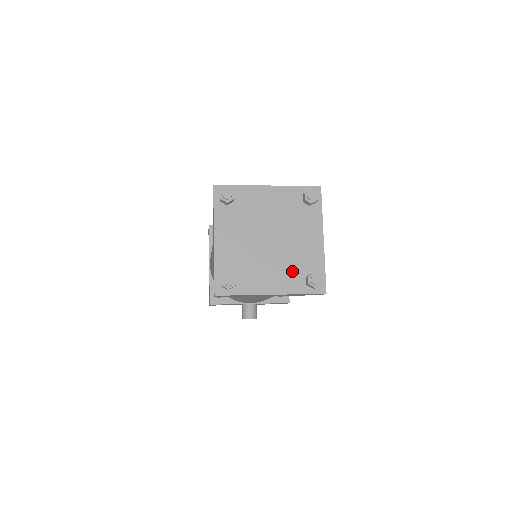
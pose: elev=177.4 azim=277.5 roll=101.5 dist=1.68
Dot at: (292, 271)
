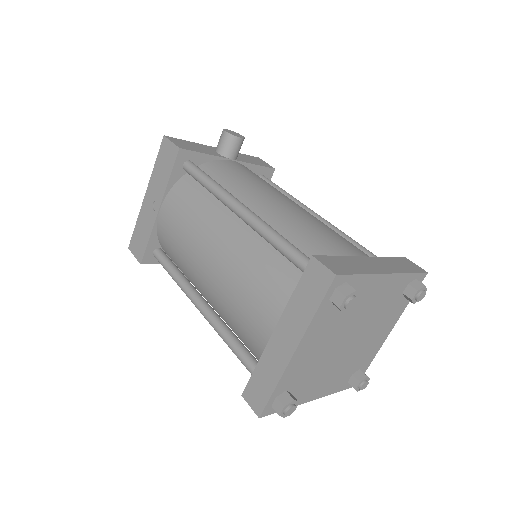
Dot at: (345, 372)
